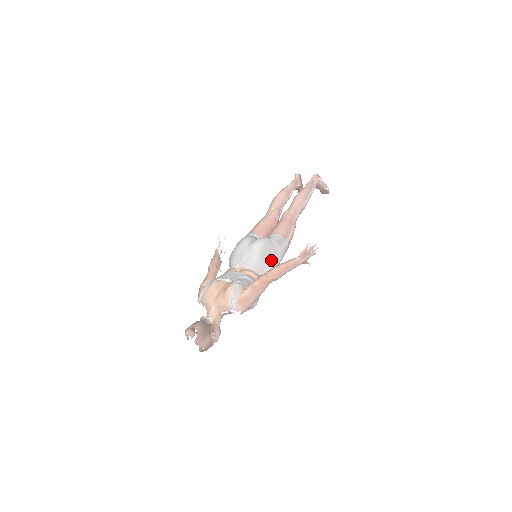
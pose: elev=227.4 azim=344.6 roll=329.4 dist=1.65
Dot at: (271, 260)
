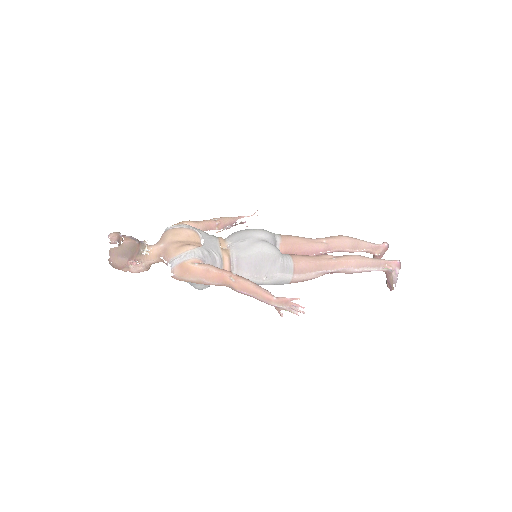
Dot at: (257, 272)
